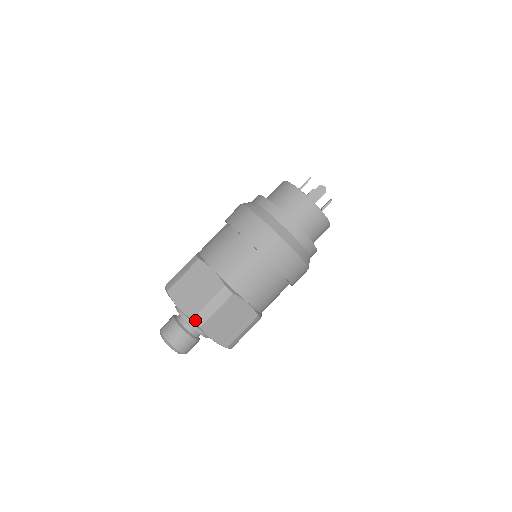
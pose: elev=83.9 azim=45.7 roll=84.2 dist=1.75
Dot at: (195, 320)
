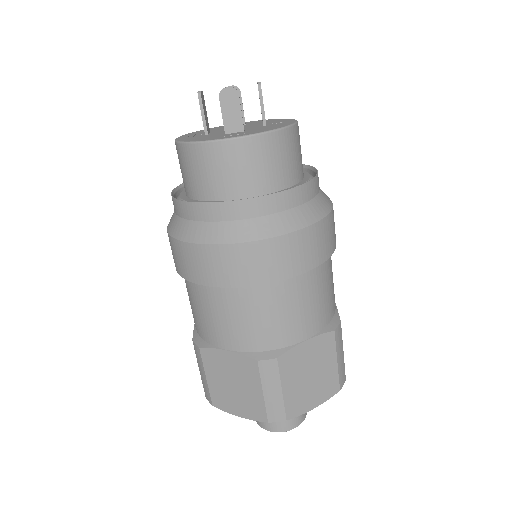
Dot at: (272, 420)
